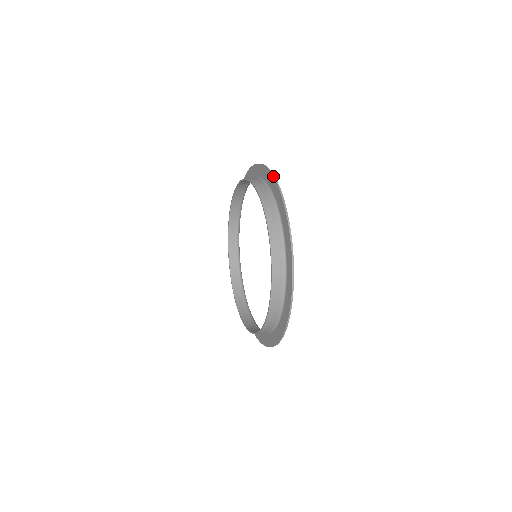
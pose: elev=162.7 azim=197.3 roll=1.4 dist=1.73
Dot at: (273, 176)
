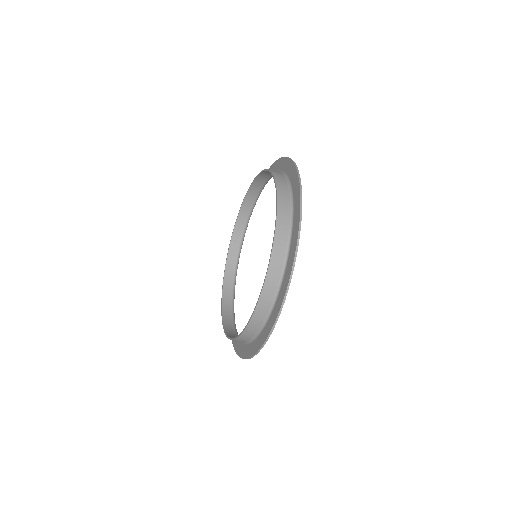
Dot at: (292, 160)
